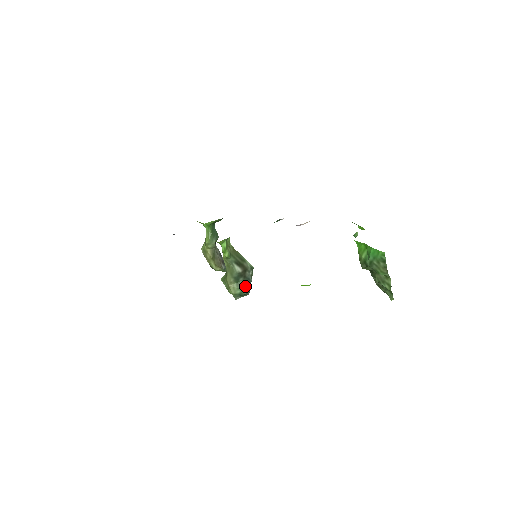
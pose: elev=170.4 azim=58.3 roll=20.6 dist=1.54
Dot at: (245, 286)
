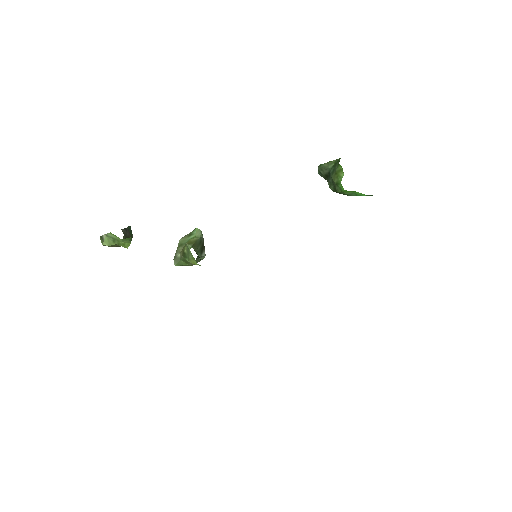
Dot at: occluded
